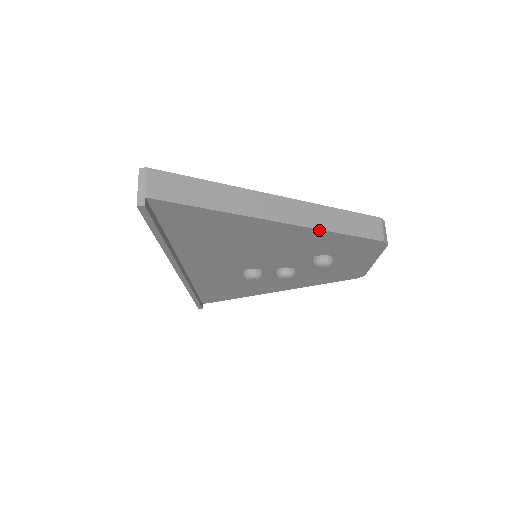
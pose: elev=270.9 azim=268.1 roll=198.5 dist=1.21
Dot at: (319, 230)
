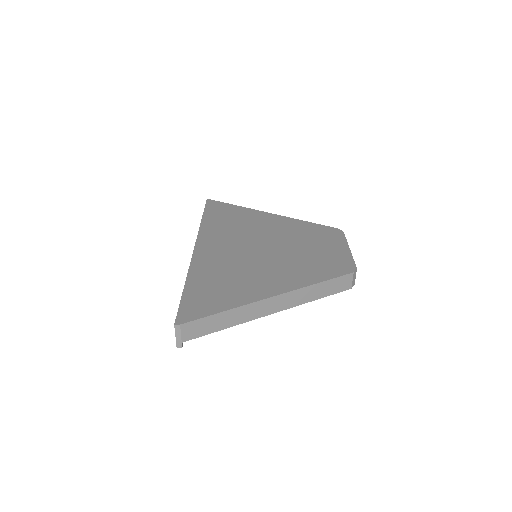
Dot at: (302, 303)
